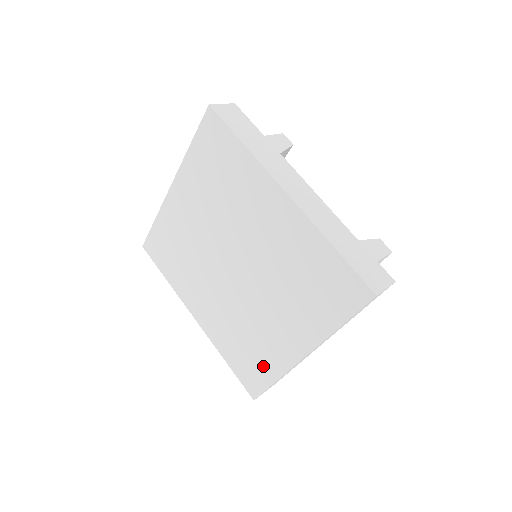
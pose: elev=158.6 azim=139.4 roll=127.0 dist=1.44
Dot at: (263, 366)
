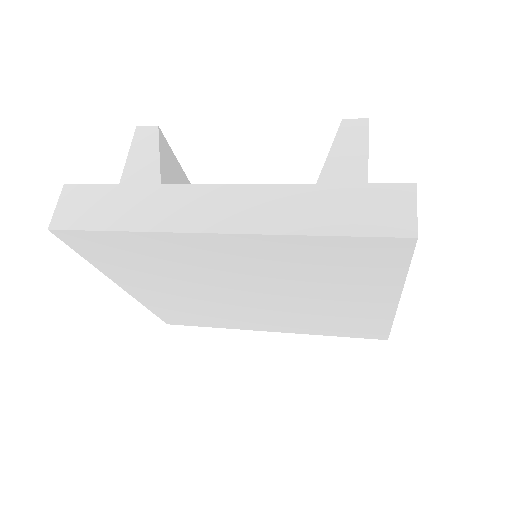
Dot at: (368, 324)
